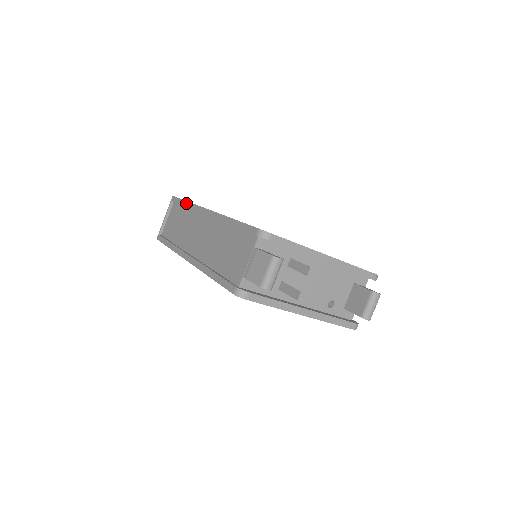
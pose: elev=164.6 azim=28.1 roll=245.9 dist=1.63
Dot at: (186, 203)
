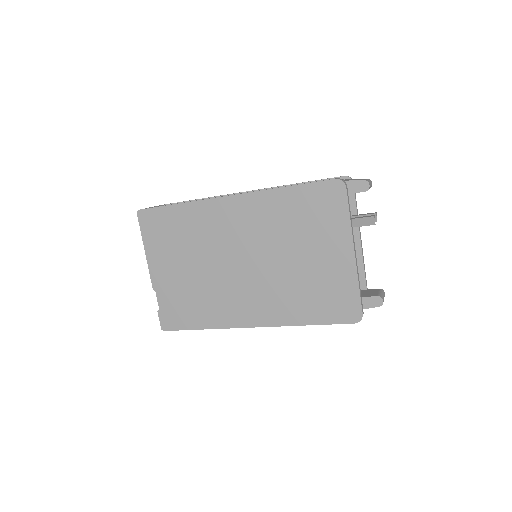
Dot at: (202, 198)
